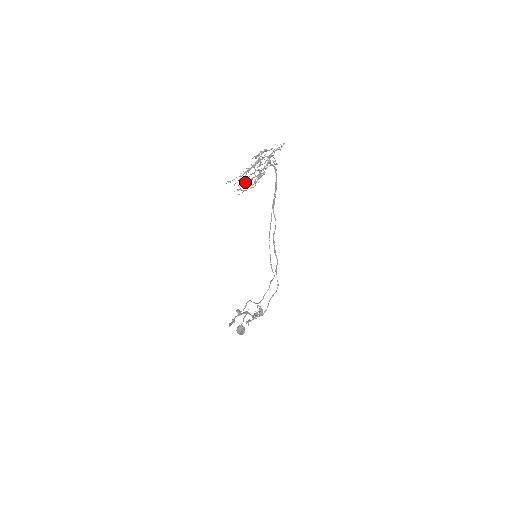
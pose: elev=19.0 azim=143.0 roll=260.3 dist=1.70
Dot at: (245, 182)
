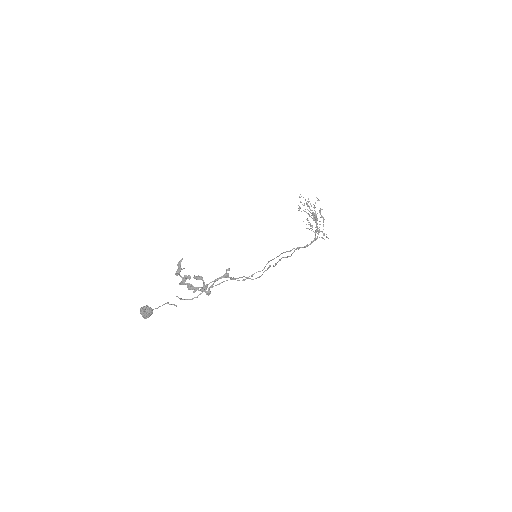
Dot at: (304, 211)
